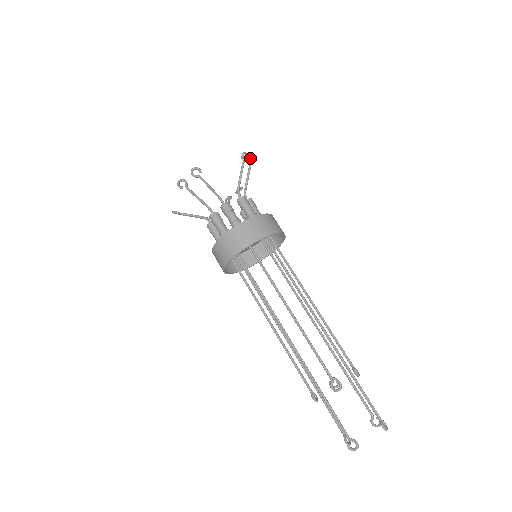
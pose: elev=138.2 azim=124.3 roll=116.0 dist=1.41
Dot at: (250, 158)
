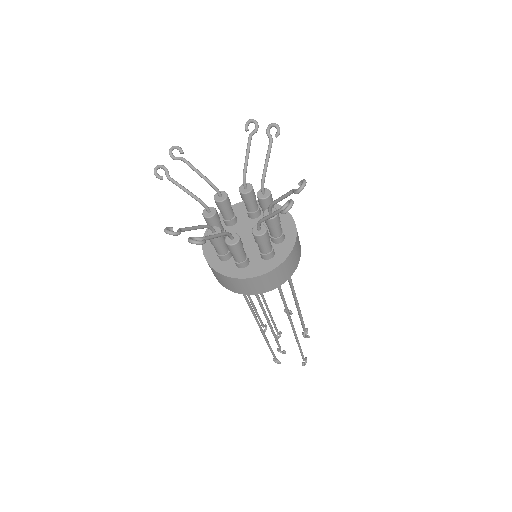
Dot at: (298, 193)
